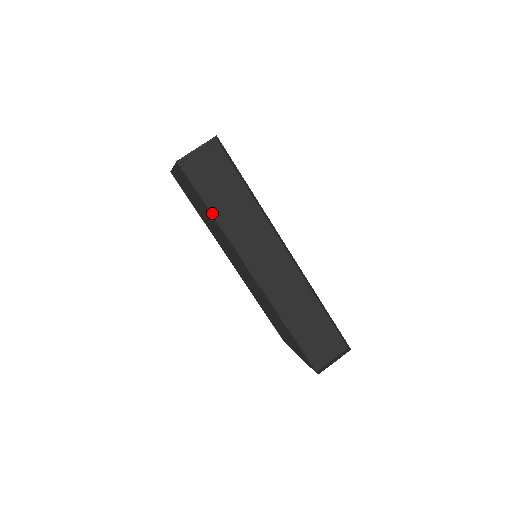
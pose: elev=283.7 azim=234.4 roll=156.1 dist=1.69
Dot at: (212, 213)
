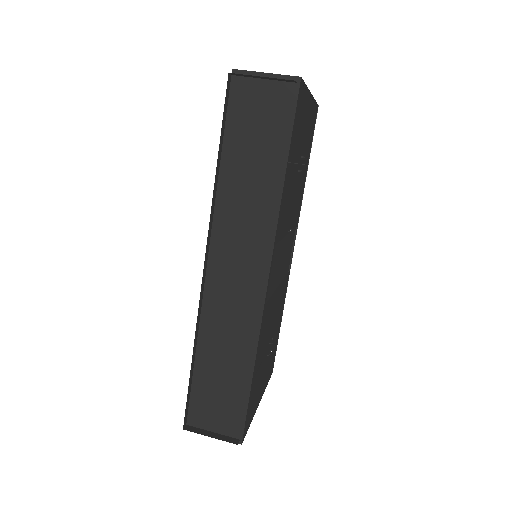
Dot at: (221, 161)
